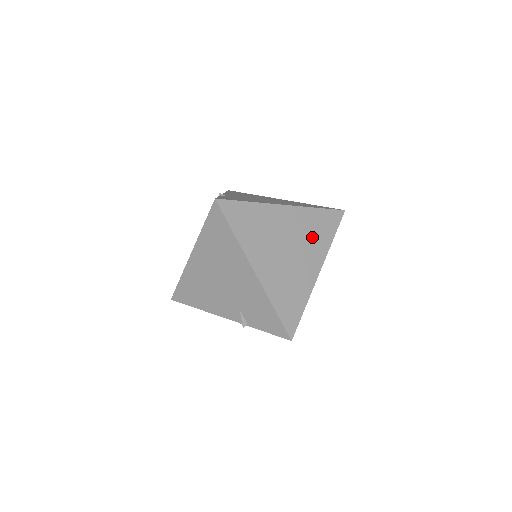
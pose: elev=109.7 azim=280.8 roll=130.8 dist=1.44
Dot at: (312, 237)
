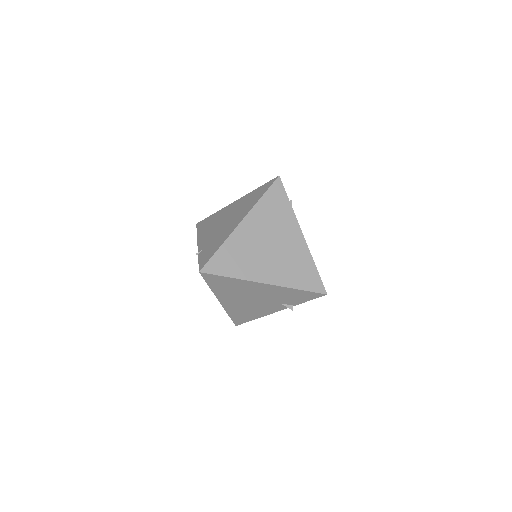
Dot at: (277, 220)
